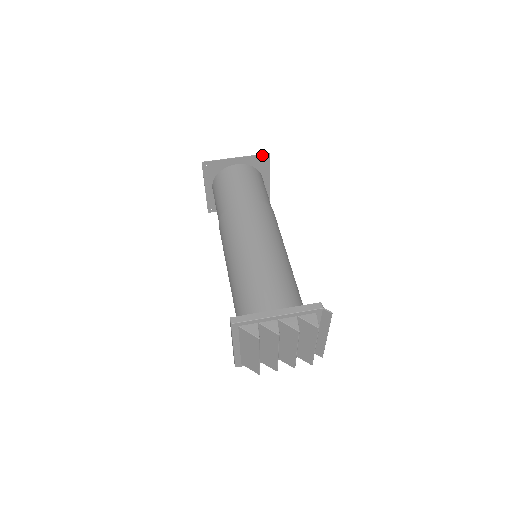
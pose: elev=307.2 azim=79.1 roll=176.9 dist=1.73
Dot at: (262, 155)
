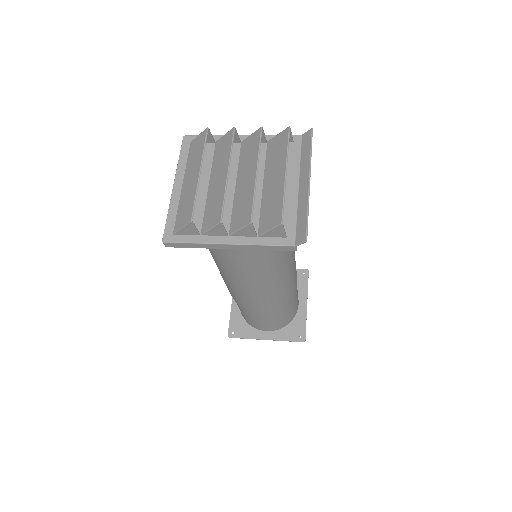
Dot at: (300, 270)
